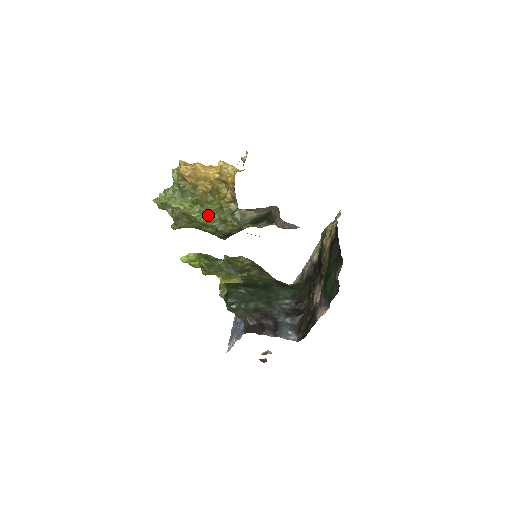
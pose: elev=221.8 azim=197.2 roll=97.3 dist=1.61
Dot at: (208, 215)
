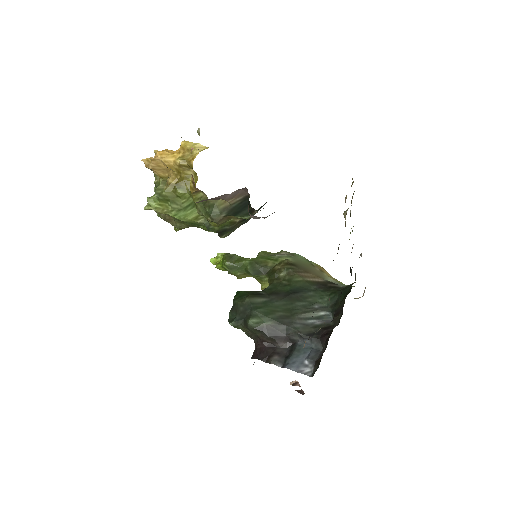
Dot at: (186, 212)
